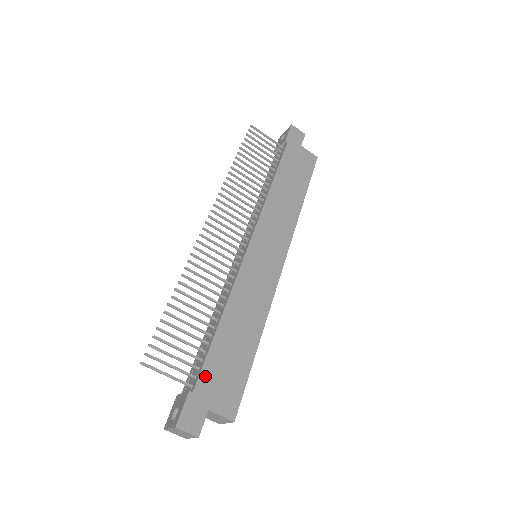
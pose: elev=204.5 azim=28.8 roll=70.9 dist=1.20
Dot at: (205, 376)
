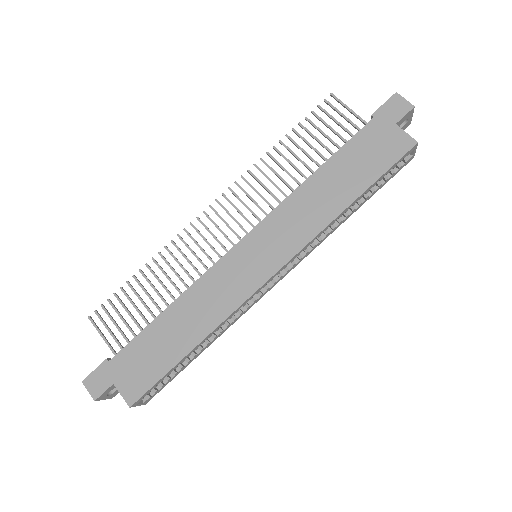
Dot at: (126, 353)
